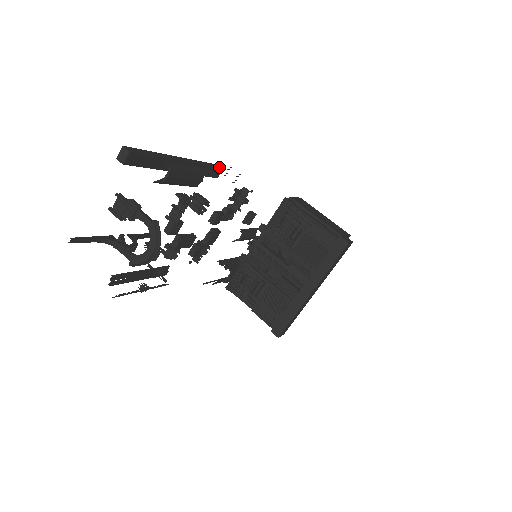
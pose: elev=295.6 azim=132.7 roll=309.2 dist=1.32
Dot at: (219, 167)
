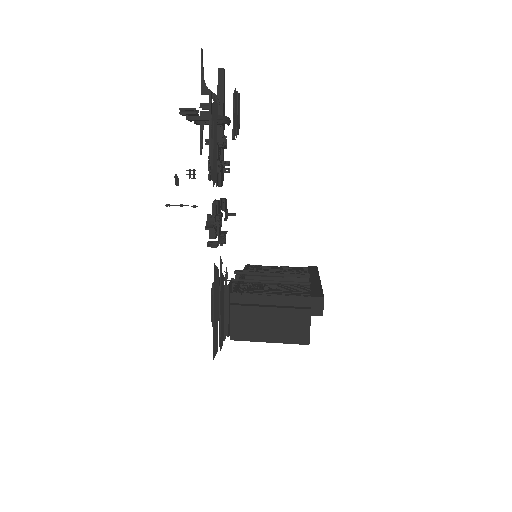
Dot at: occluded
